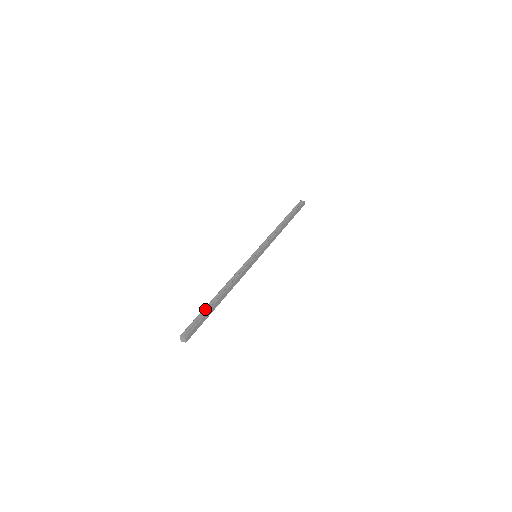
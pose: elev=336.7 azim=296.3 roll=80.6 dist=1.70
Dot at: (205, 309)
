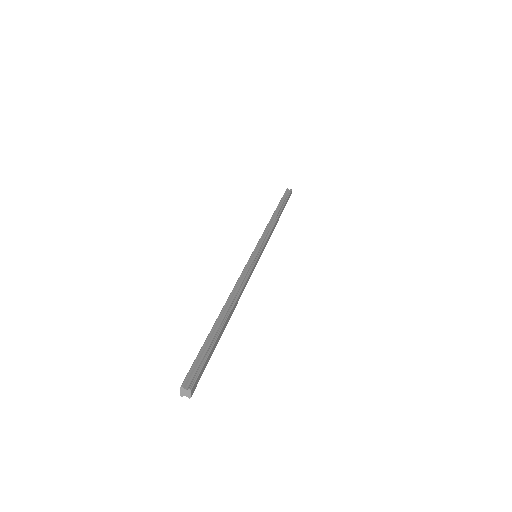
Dot at: (210, 337)
